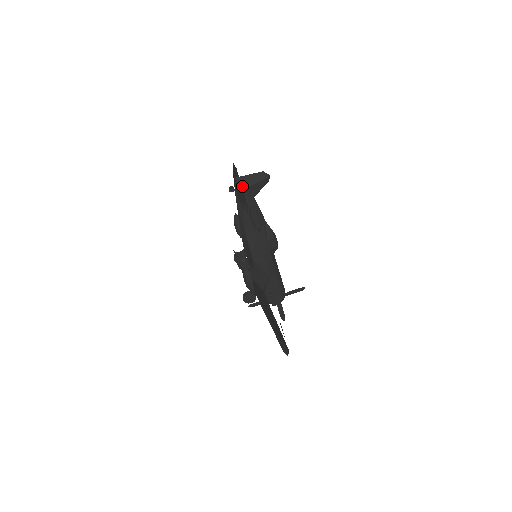
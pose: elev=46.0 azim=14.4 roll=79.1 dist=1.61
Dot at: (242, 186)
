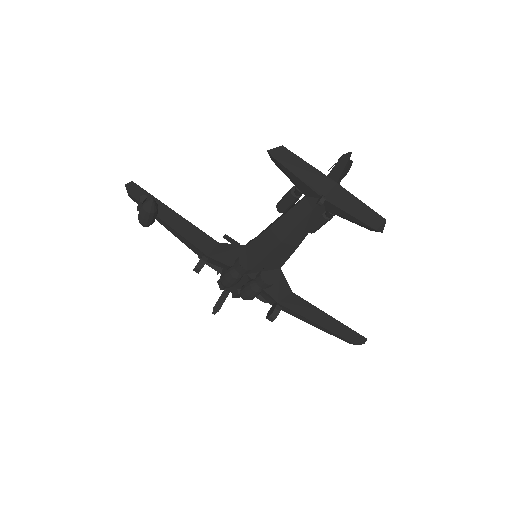
Dot at: occluded
